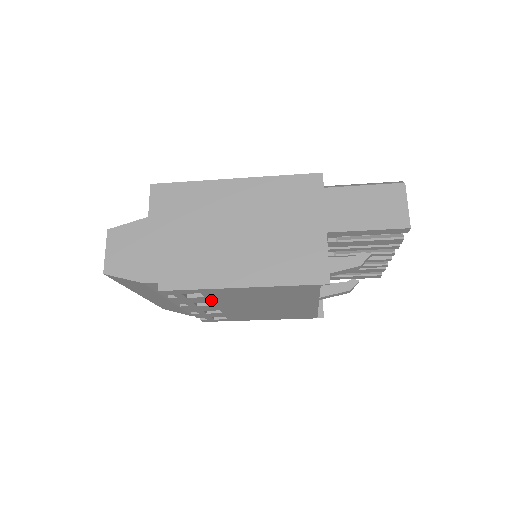
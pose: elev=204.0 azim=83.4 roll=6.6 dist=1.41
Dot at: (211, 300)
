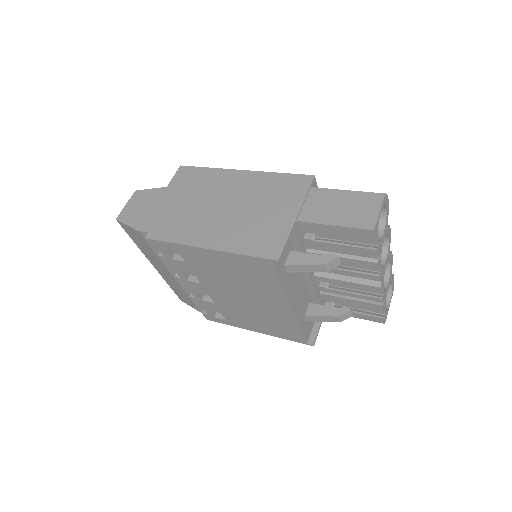
Dot at: (193, 270)
